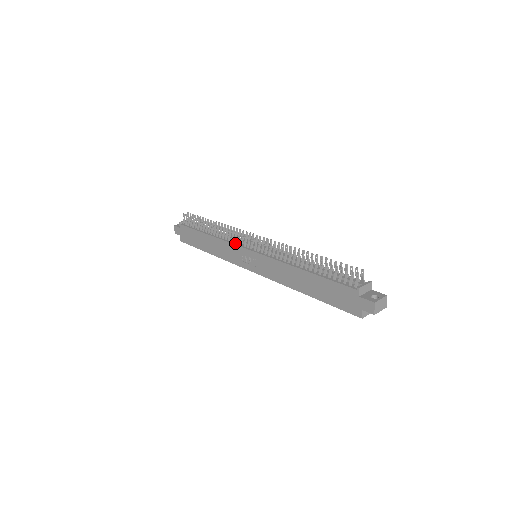
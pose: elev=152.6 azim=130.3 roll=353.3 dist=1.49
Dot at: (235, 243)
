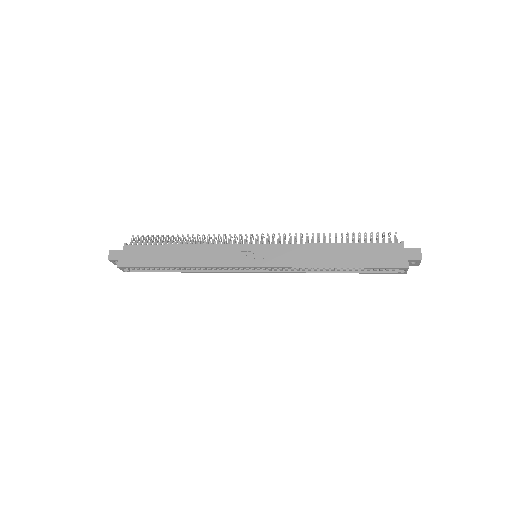
Dot at: (230, 244)
